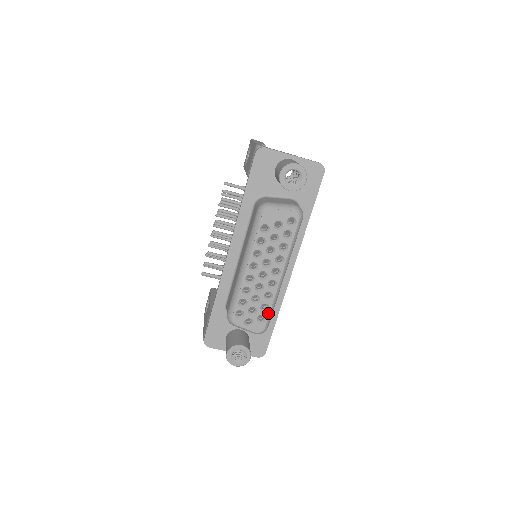
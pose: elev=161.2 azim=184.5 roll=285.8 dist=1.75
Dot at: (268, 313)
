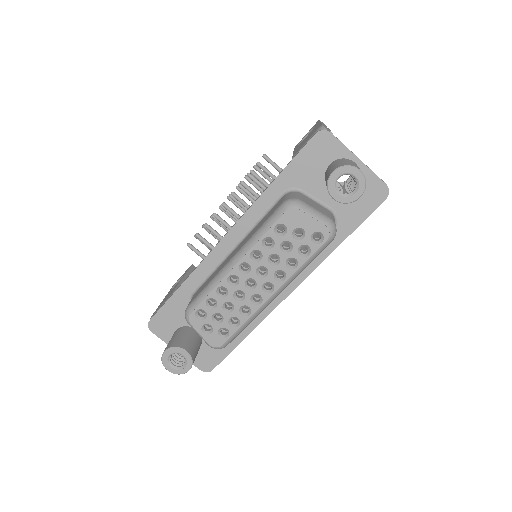
Dot at: (235, 330)
